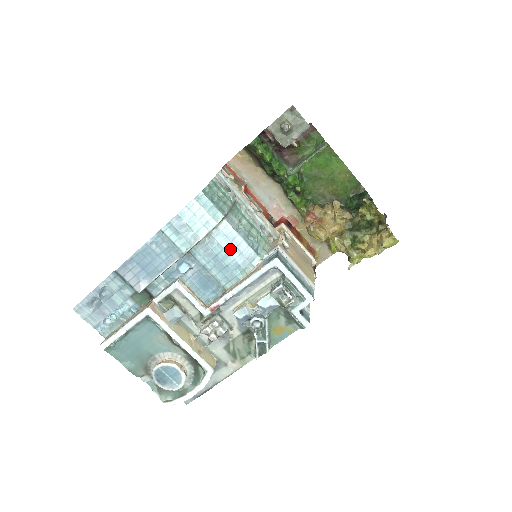
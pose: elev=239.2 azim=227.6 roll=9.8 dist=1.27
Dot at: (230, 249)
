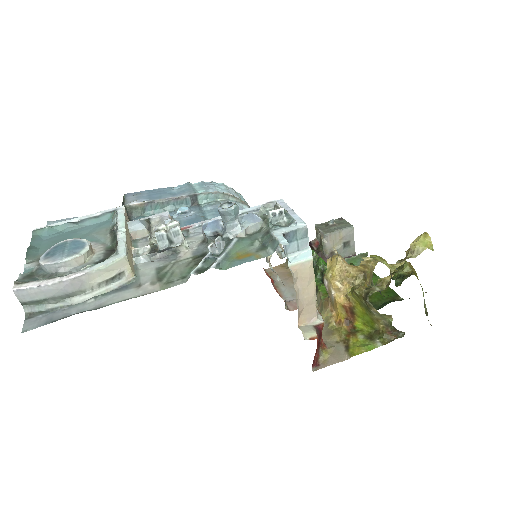
Dot at: occluded
